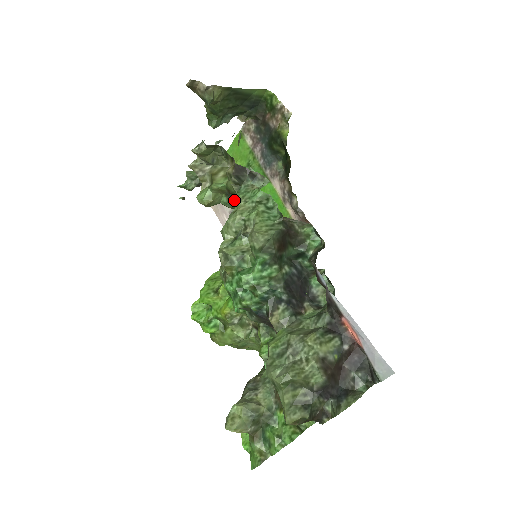
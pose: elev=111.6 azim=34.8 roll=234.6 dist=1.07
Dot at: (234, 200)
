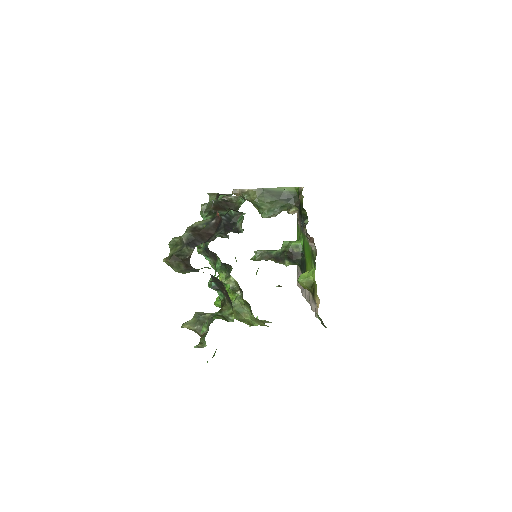
Dot at: occluded
